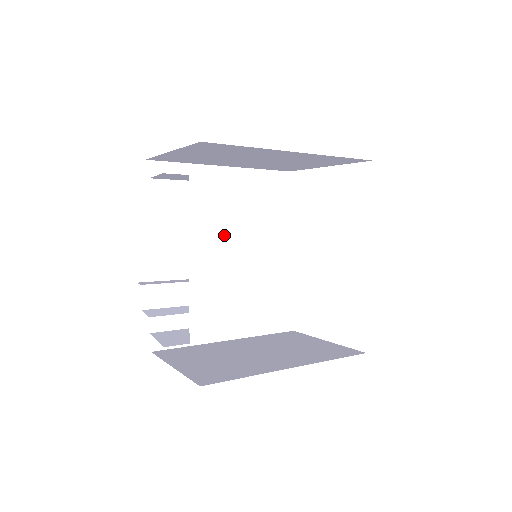
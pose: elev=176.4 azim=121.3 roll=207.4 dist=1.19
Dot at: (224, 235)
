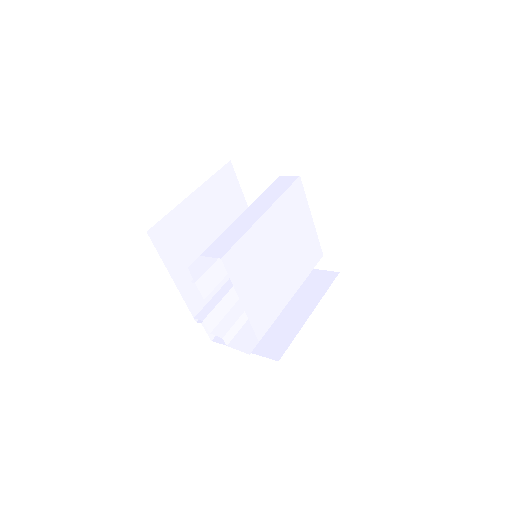
Dot at: (250, 273)
